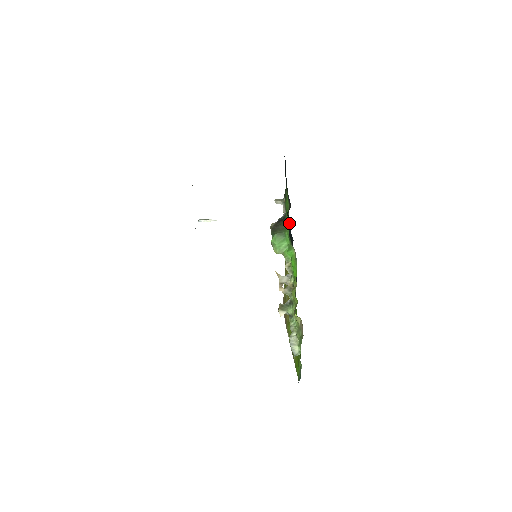
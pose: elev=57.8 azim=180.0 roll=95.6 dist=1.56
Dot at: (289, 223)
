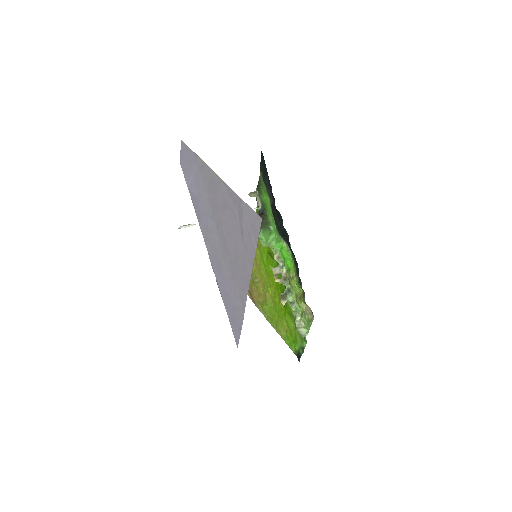
Dot at: (279, 219)
